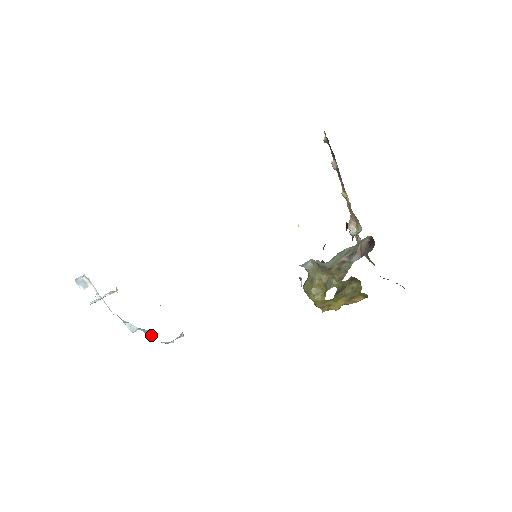
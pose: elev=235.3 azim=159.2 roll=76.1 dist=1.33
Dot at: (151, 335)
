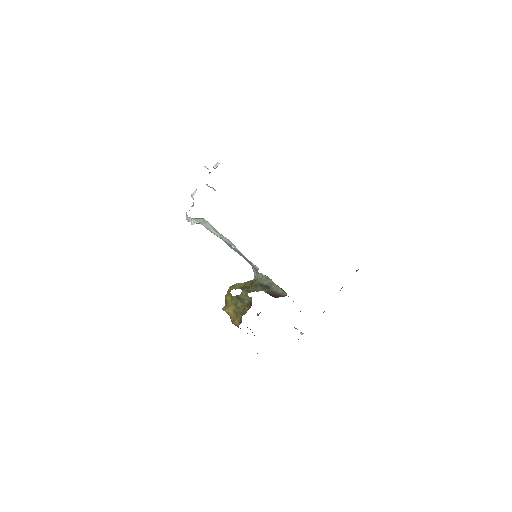
Dot at: occluded
